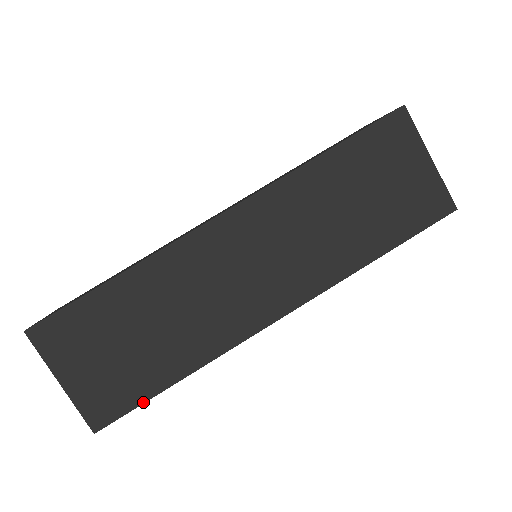
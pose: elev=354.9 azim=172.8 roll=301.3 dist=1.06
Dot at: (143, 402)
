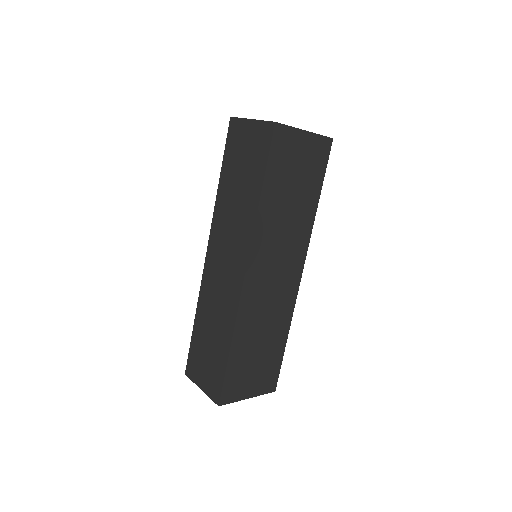
Dot at: (281, 362)
